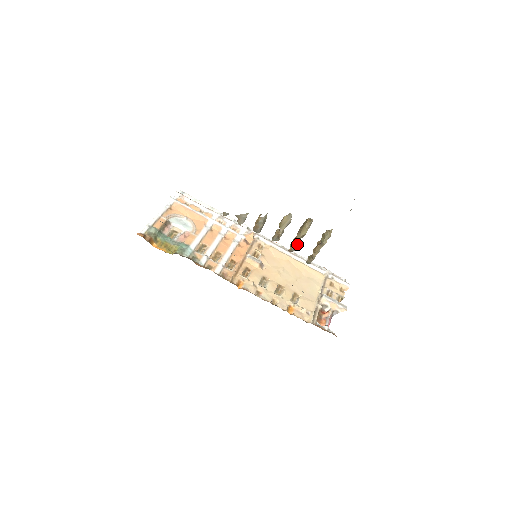
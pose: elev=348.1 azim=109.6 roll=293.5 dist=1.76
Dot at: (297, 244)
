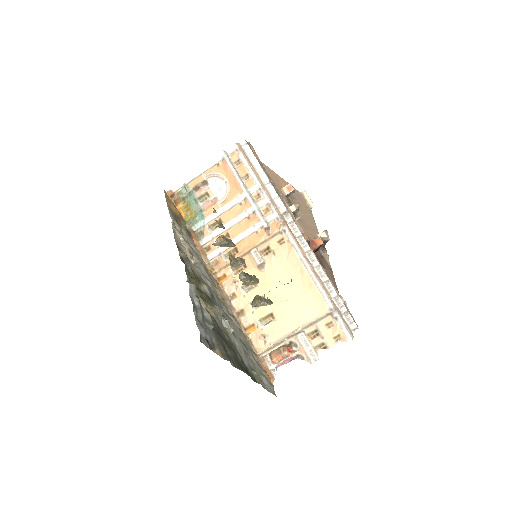
Dot at: (251, 282)
